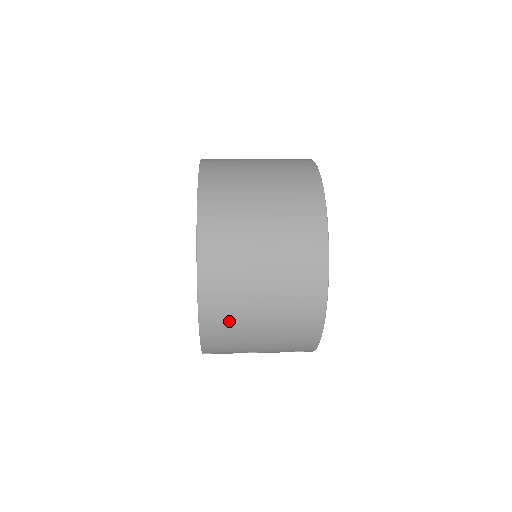
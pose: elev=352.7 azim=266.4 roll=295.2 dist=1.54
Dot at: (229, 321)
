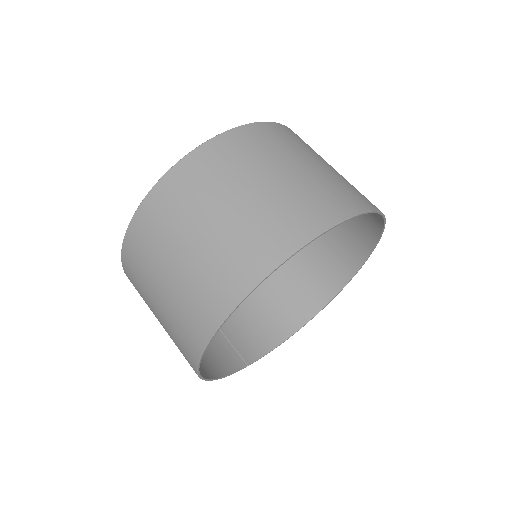
Dot at: occluded
